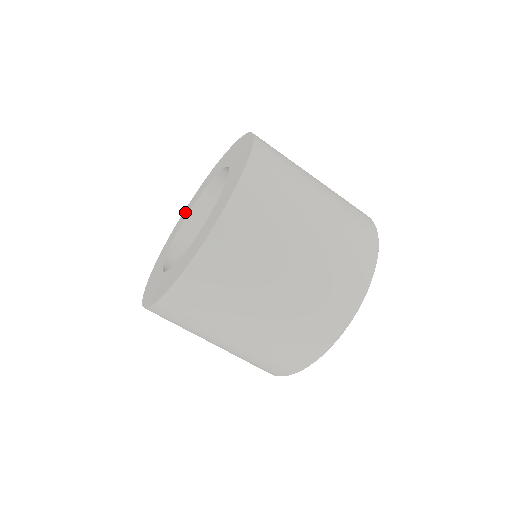
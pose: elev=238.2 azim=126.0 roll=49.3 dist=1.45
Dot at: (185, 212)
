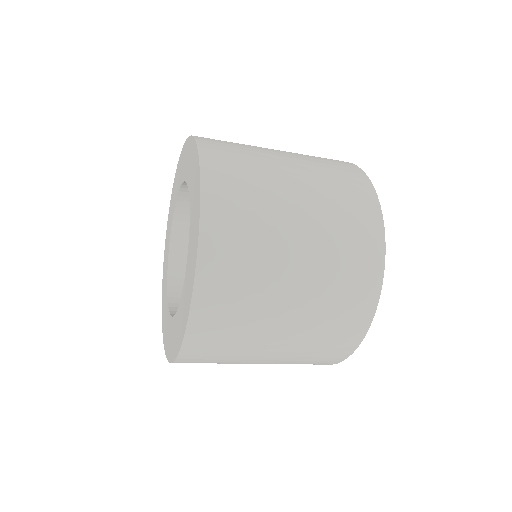
Dot at: (171, 202)
